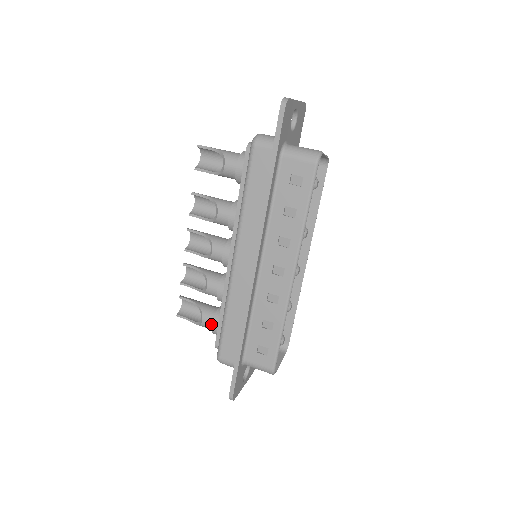
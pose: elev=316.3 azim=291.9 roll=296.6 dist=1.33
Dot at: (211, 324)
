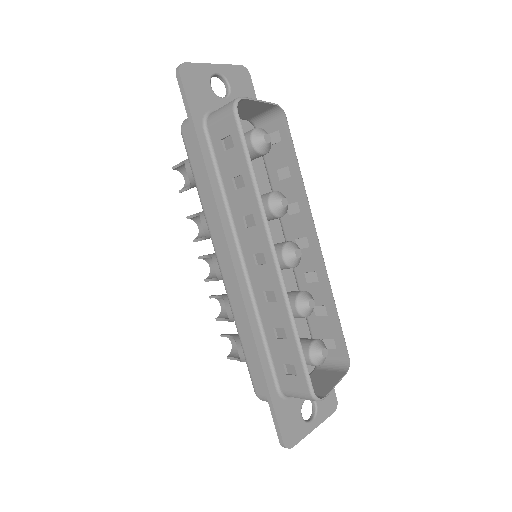
Dot at: occluded
